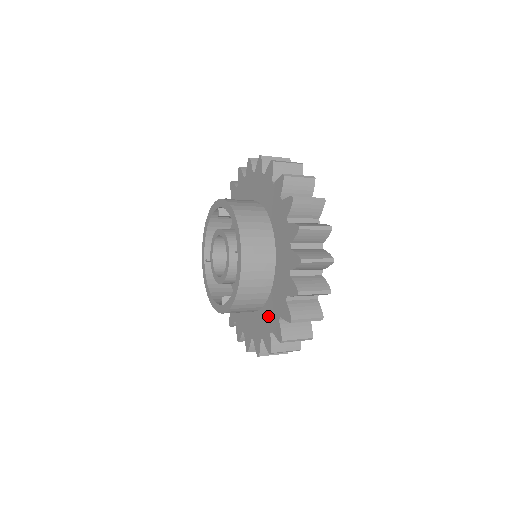
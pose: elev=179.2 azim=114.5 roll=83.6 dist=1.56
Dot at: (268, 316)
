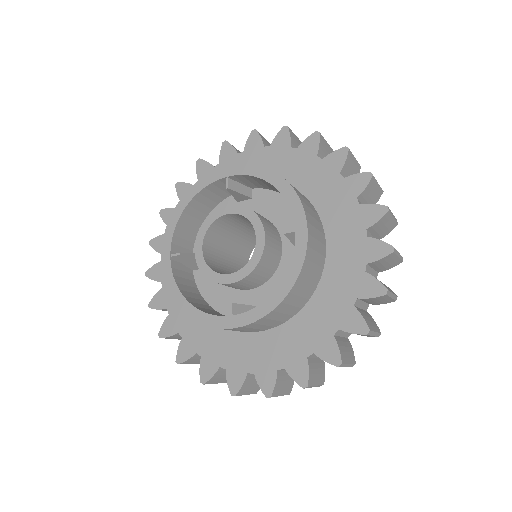
Dot at: (302, 333)
